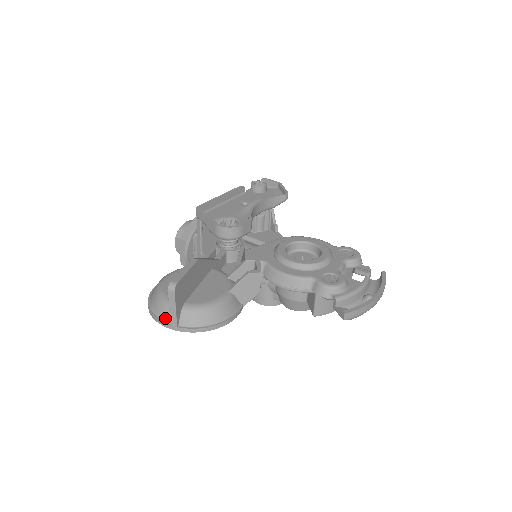
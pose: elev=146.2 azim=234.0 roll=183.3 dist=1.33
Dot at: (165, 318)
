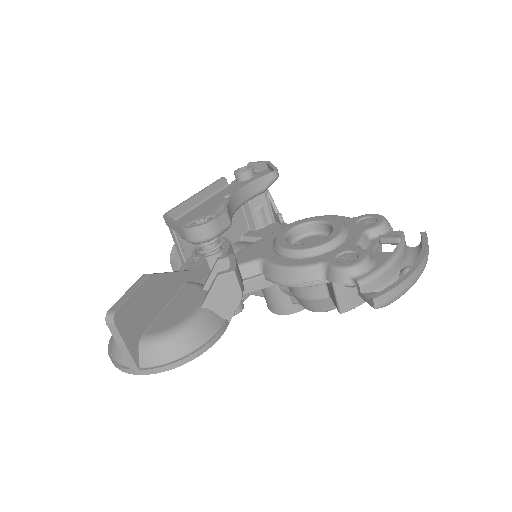
Dot at: (123, 361)
